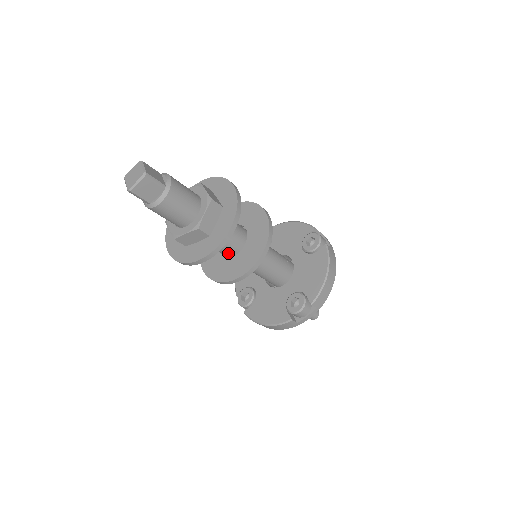
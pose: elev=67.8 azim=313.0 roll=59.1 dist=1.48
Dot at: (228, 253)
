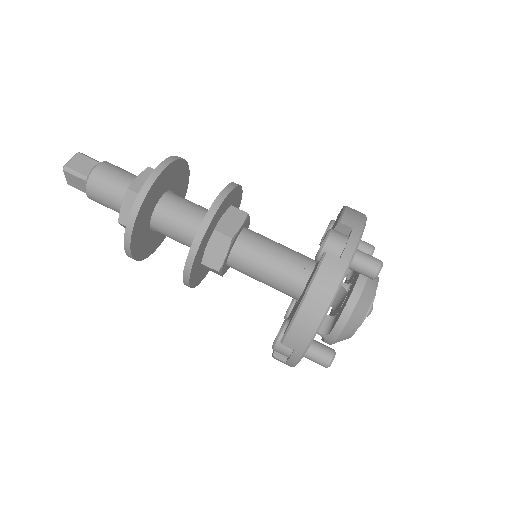
Dot at: occluded
